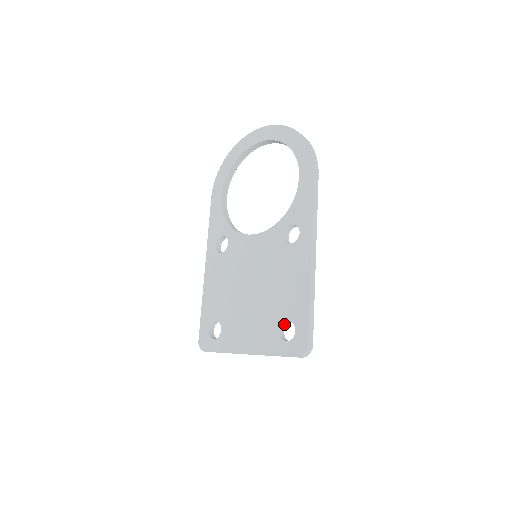
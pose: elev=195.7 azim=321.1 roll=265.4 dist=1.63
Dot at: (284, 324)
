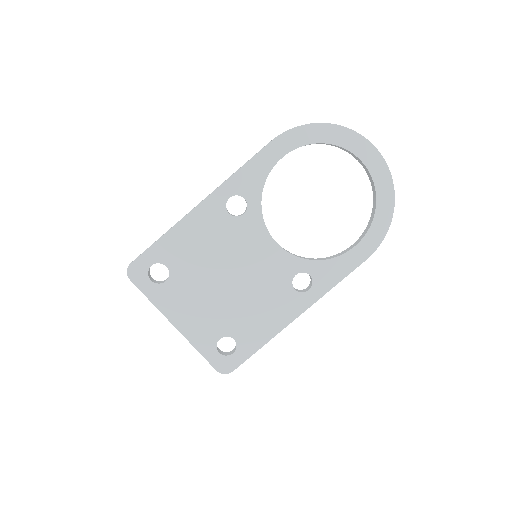
Dot at: (227, 334)
